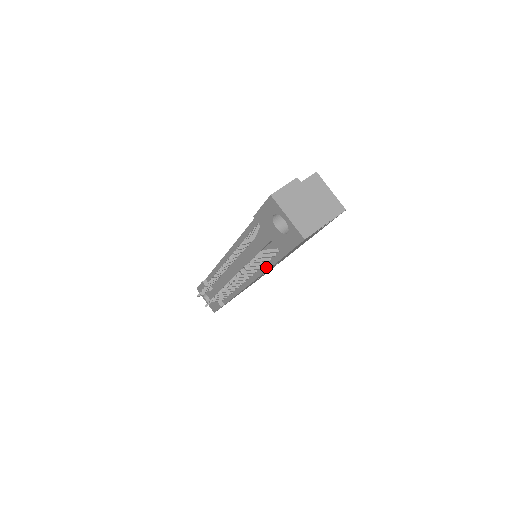
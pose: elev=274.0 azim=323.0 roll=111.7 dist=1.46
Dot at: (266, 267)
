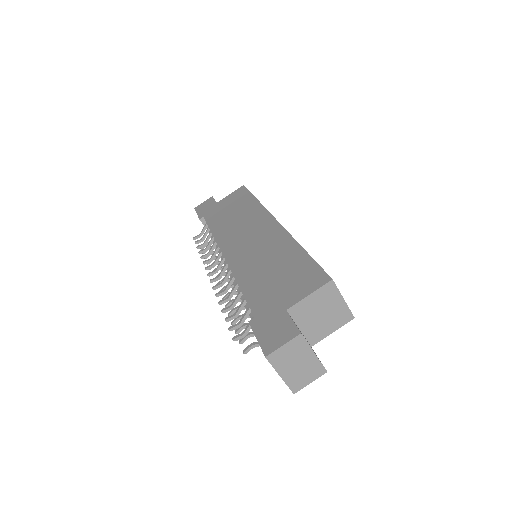
Dot at: occluded
